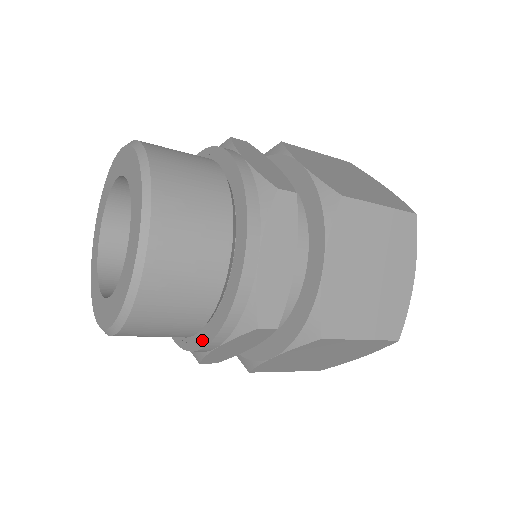
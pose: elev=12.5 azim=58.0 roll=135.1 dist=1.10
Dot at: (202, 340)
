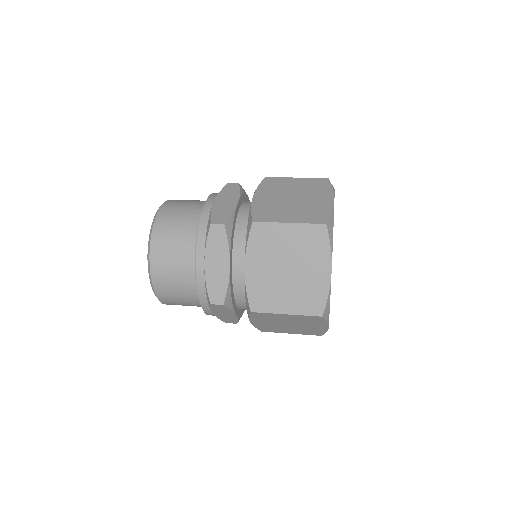
Dot at: occluded
